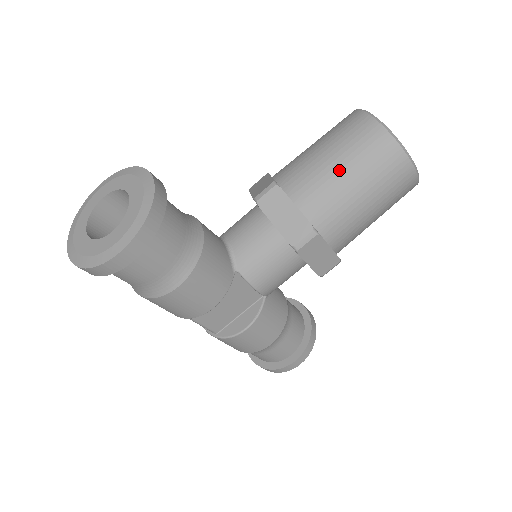
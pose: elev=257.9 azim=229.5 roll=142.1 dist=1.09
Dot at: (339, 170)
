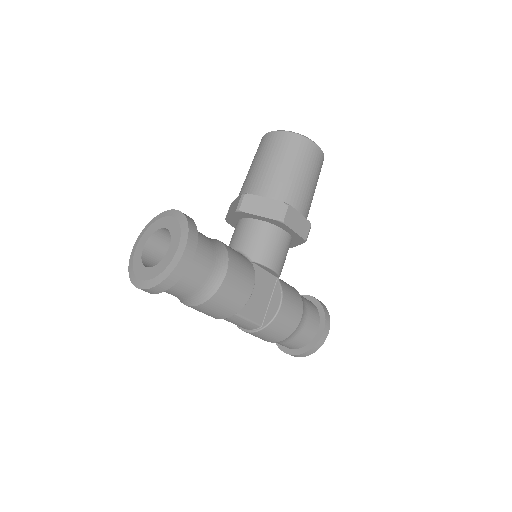
Dot at: (277, 165)
